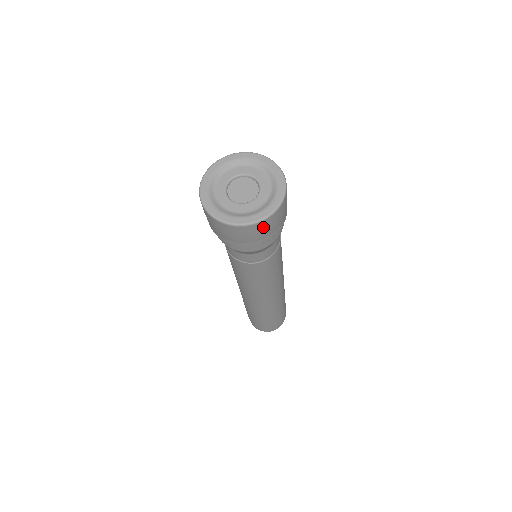
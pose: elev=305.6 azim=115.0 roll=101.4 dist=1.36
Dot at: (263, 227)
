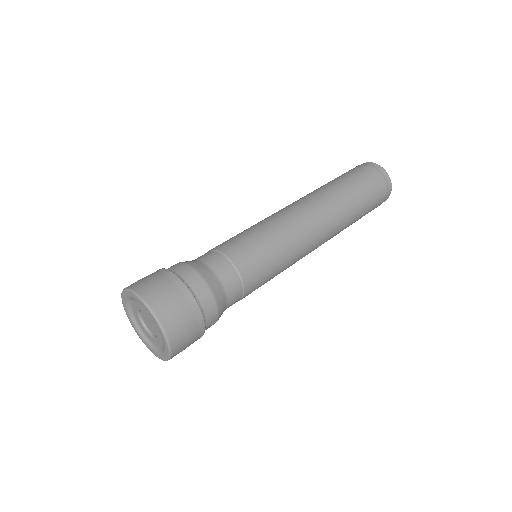
Dot at: occluded
